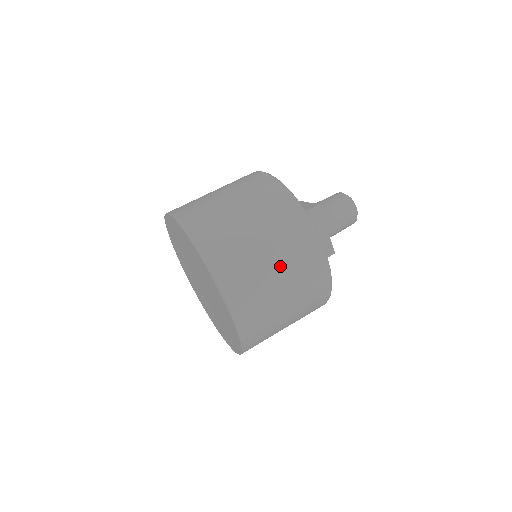
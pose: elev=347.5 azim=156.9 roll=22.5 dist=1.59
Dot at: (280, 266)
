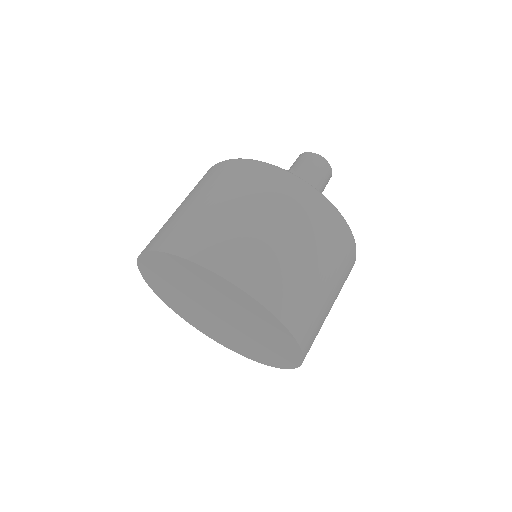
Dot at: (296, 237)
